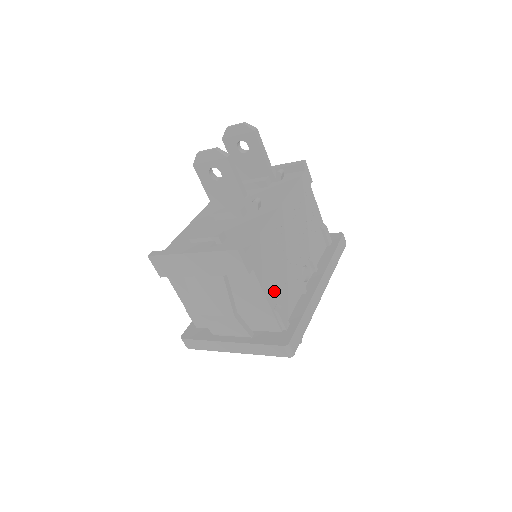
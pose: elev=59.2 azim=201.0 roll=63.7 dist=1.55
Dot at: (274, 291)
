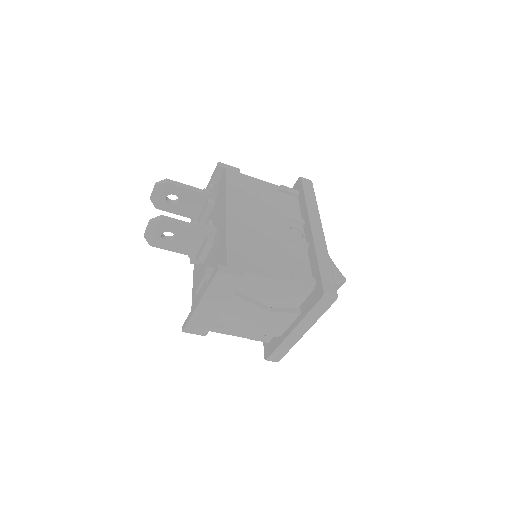
Dot at: (279, 268)
